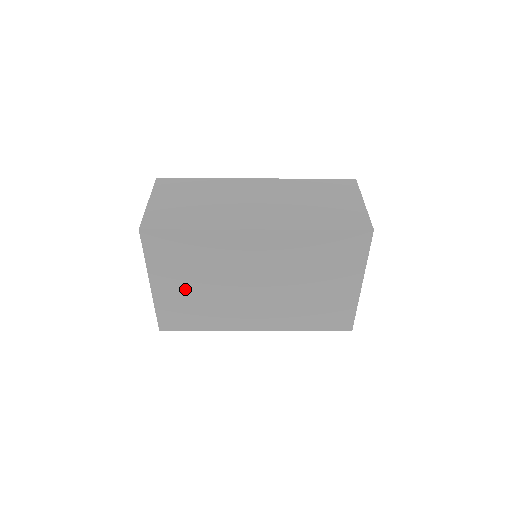
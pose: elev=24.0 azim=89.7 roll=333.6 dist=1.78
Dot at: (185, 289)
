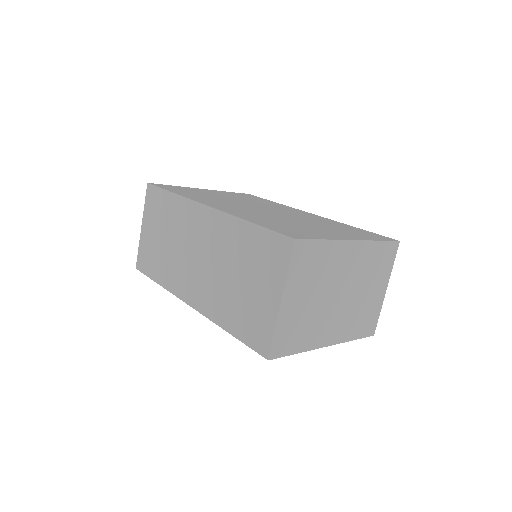
Dot at: occluded
